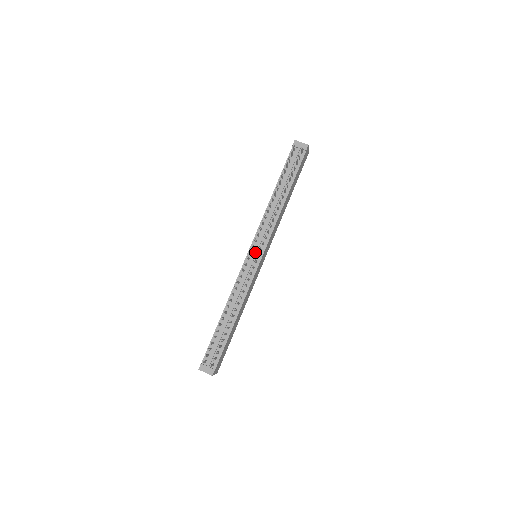
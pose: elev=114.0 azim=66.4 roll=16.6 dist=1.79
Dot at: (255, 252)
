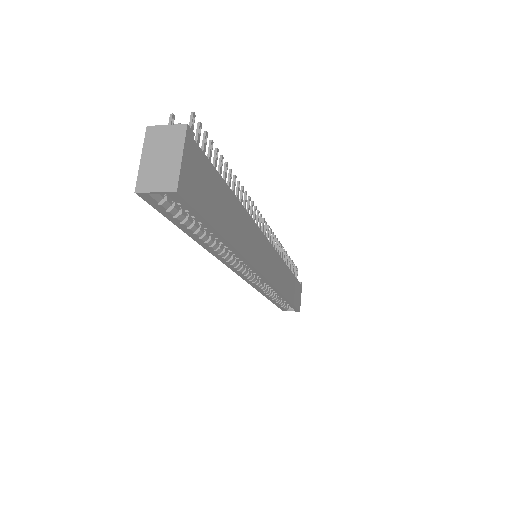
Dot at: occluded
